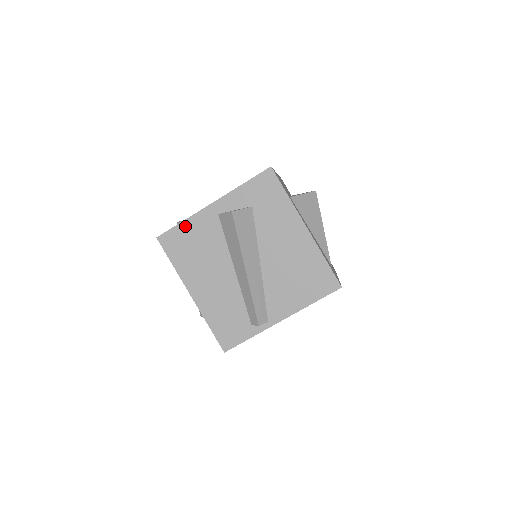
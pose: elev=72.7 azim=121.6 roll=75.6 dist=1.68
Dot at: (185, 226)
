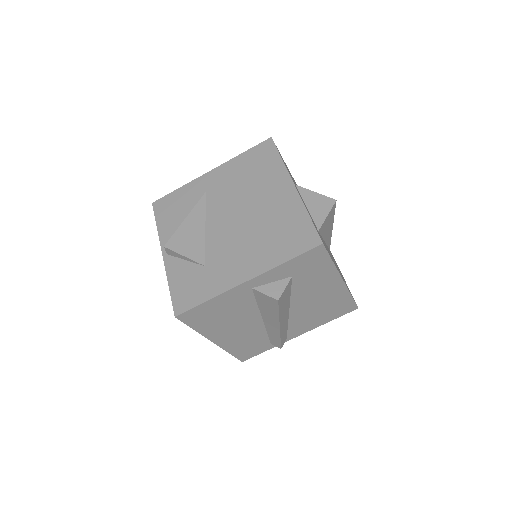
Dot at: (211, 303)
